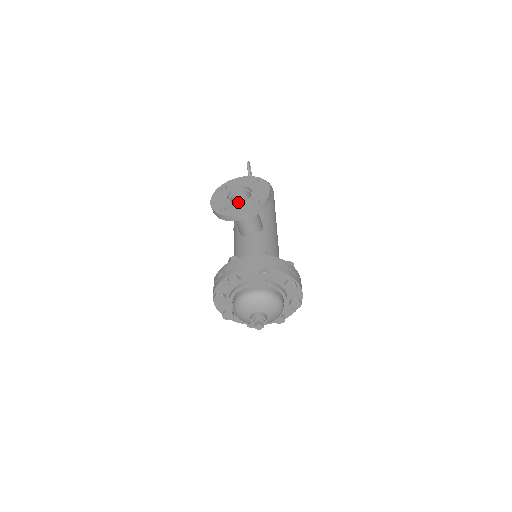
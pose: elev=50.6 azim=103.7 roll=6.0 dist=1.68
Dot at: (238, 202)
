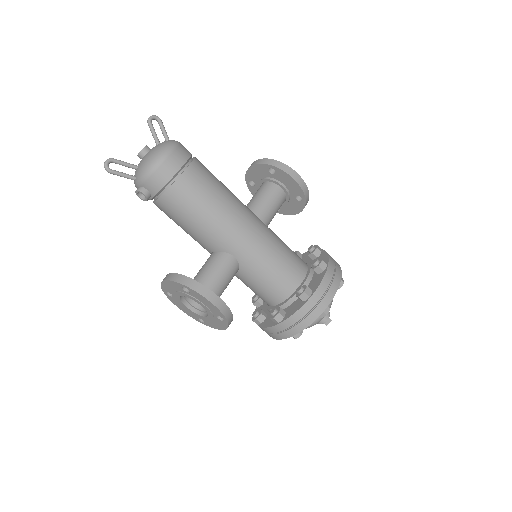
Dot at: occluded
